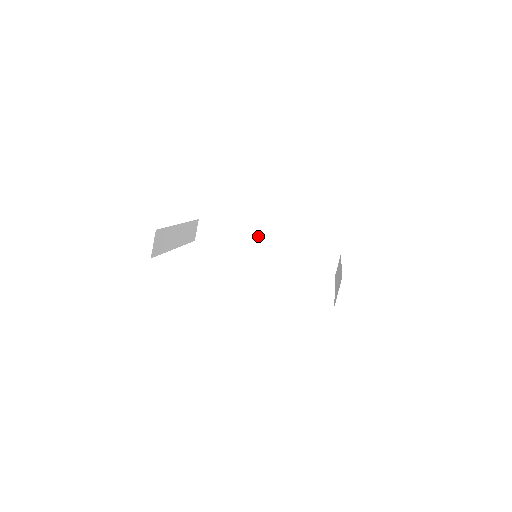
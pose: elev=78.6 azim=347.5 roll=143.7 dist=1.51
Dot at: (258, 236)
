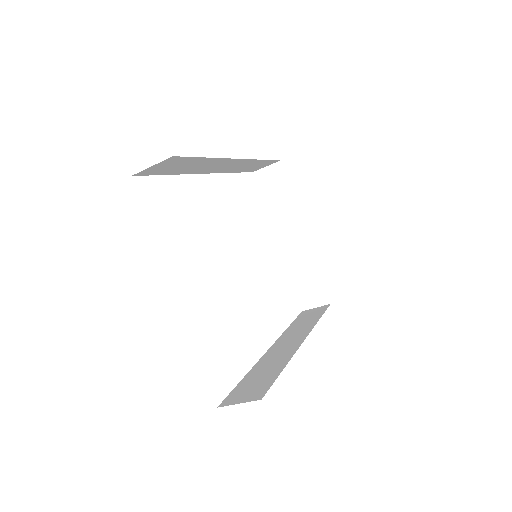
Dot at: (230, 160)
